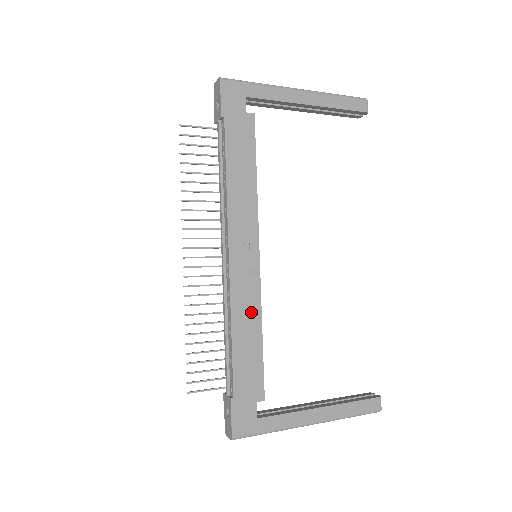
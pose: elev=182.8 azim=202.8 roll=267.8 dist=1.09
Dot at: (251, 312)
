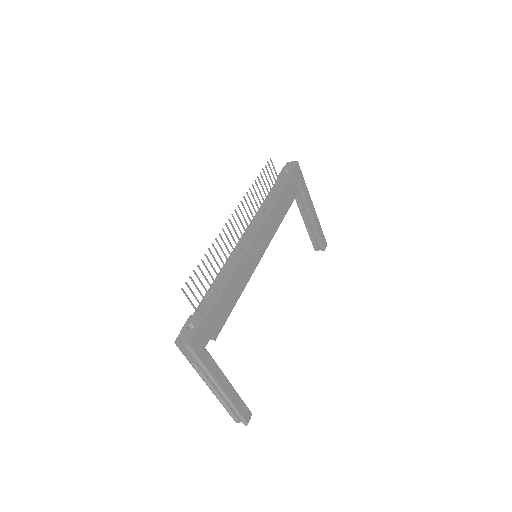
Dot at: (243, 279)
